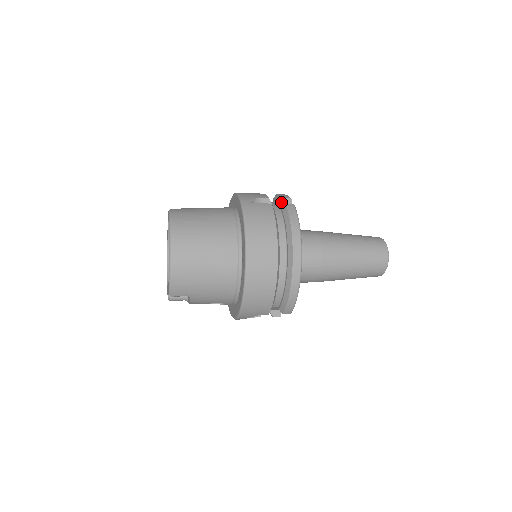
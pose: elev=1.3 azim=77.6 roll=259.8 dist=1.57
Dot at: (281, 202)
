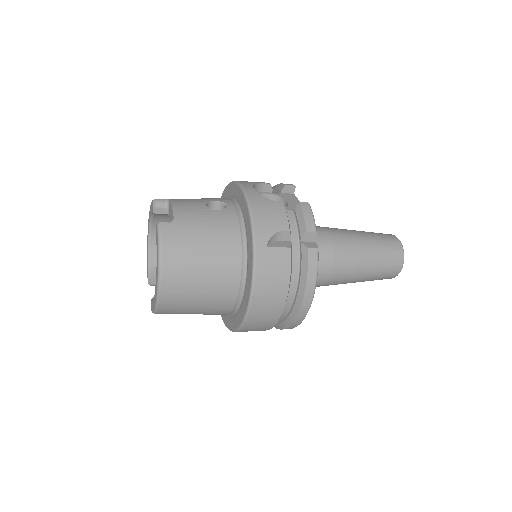
Dot at: (303, 236)
